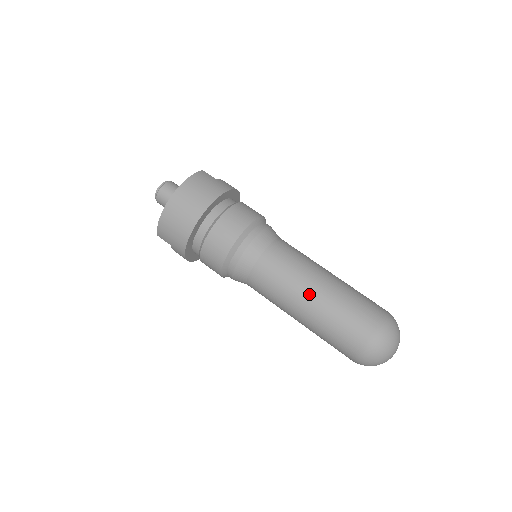
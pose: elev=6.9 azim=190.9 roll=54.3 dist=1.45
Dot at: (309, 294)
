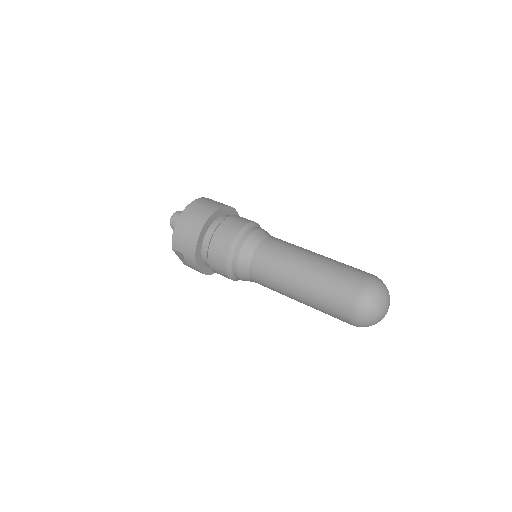
Dot at: (302, 265)
